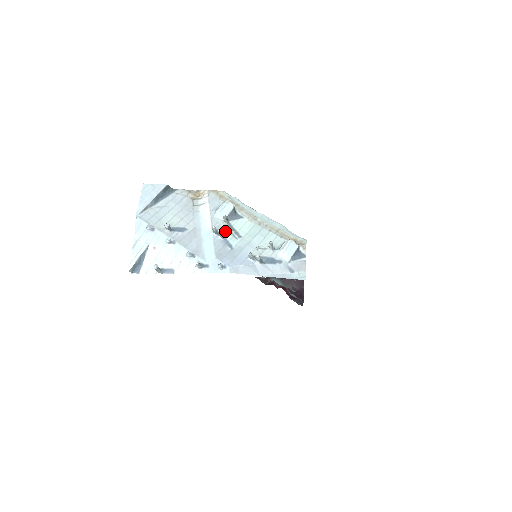
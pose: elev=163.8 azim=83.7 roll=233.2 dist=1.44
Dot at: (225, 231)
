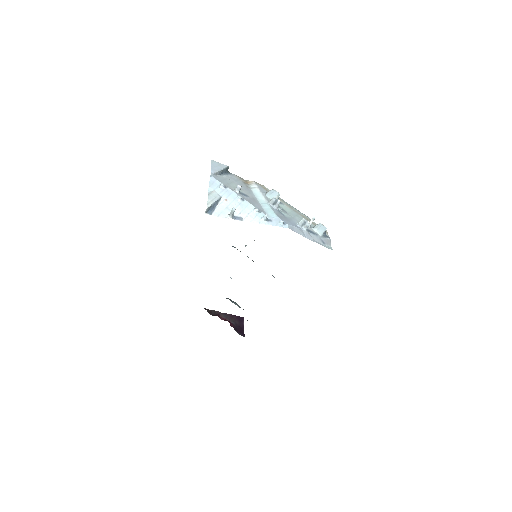
Dot at: occluded
